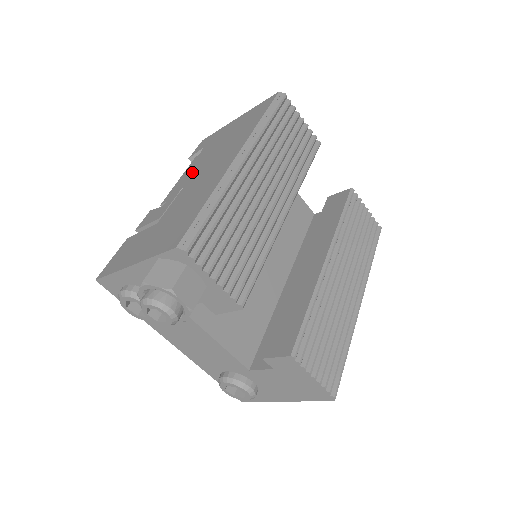
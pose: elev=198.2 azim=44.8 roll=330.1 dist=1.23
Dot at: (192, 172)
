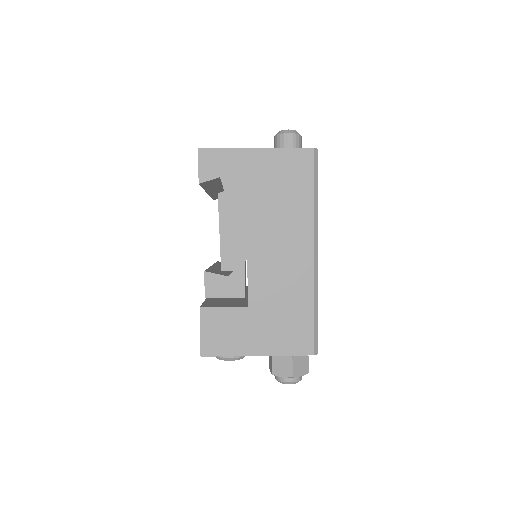
Dot at: (242, 234)
